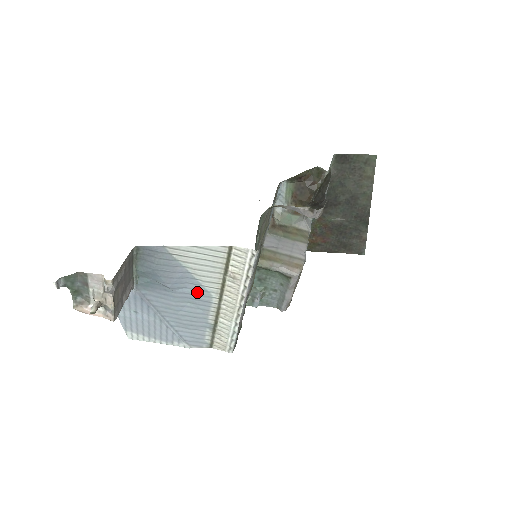
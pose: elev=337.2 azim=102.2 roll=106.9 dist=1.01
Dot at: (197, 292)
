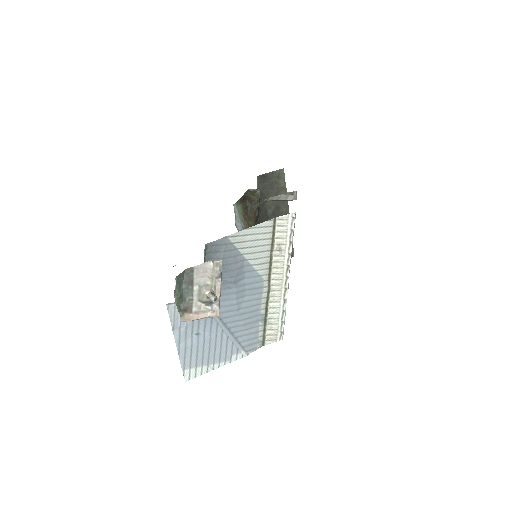
Dot at: (252, 280)
